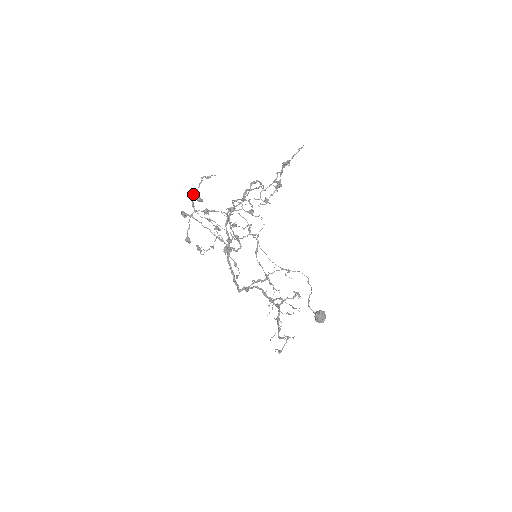
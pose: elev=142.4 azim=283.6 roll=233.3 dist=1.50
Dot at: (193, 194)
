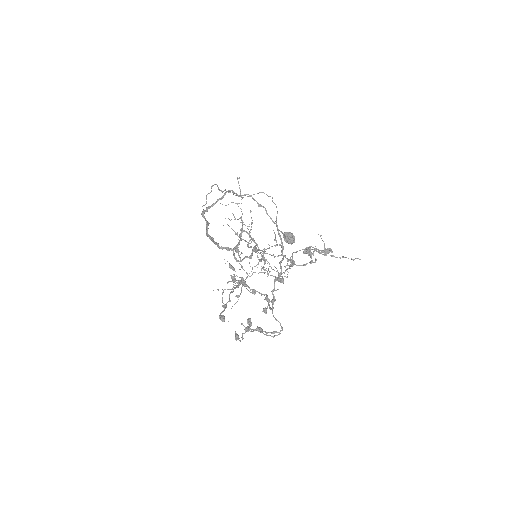
Dot at: (248, 330)
